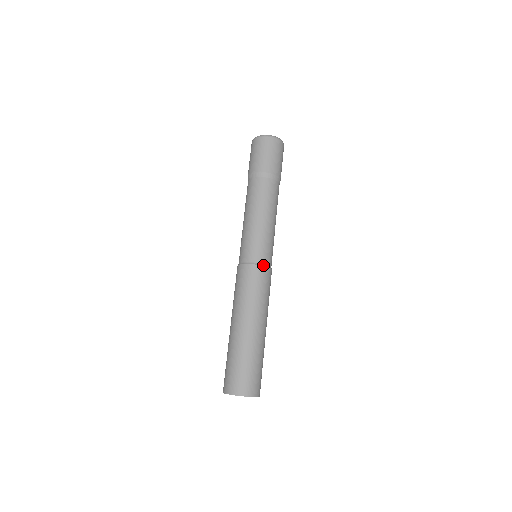
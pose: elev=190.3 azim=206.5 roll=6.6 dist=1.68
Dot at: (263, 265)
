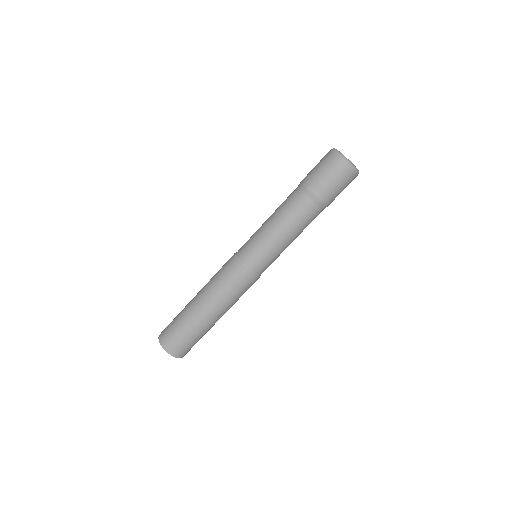
Dot at: (239, 260)
